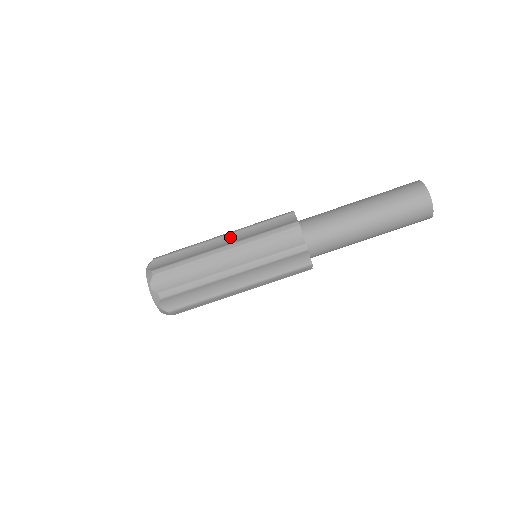
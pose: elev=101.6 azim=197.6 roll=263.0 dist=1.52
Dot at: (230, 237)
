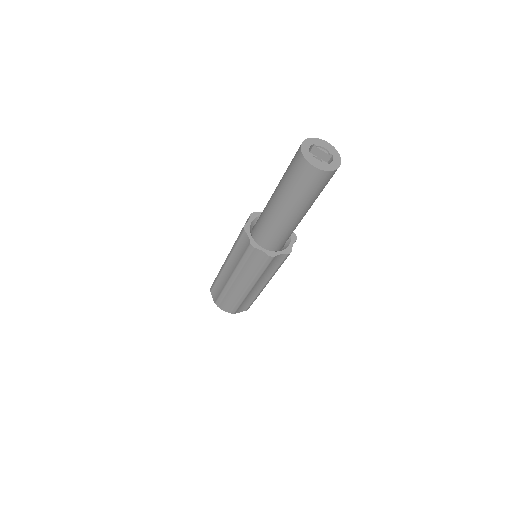
Dot at: (229, 265)
